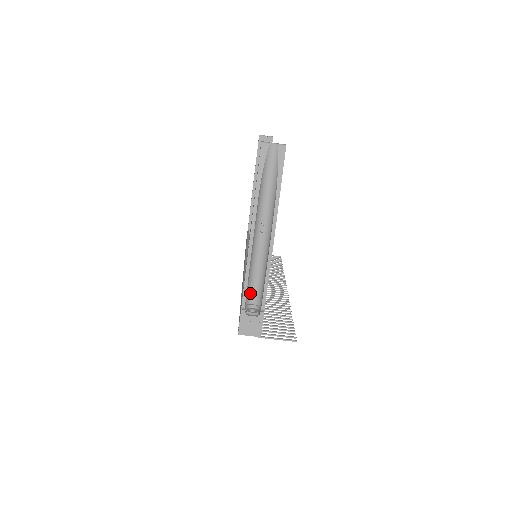
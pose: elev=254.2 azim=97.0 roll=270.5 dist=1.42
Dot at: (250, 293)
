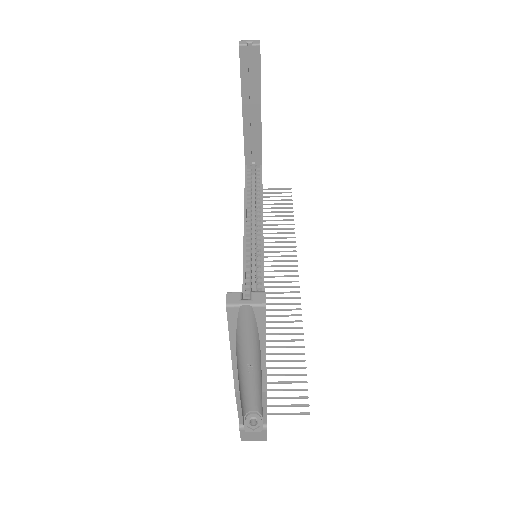
Dot at: (248, 406)
